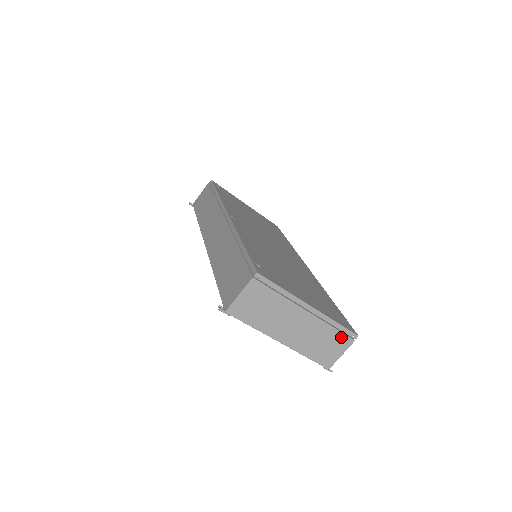
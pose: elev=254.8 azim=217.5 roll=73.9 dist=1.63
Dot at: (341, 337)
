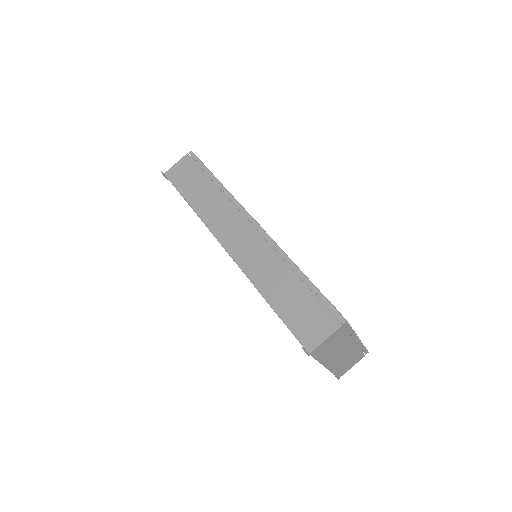
Dot at: (360, 355)
